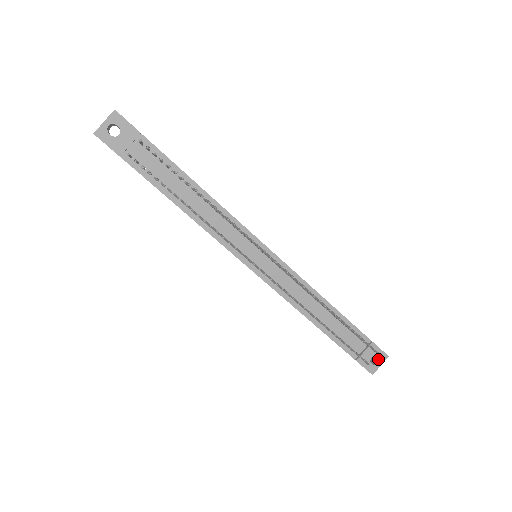
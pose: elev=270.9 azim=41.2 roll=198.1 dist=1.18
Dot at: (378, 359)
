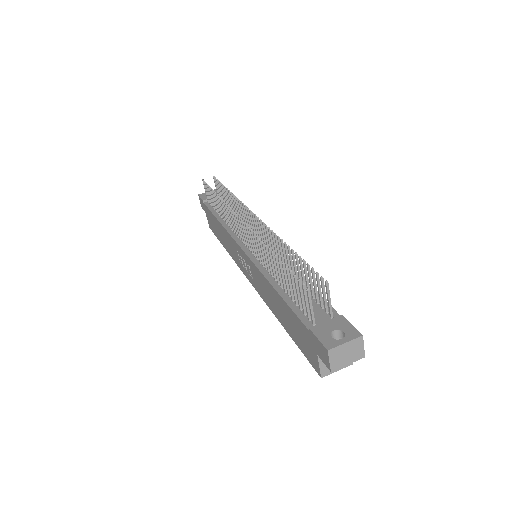
Dot at: (345, 337)
